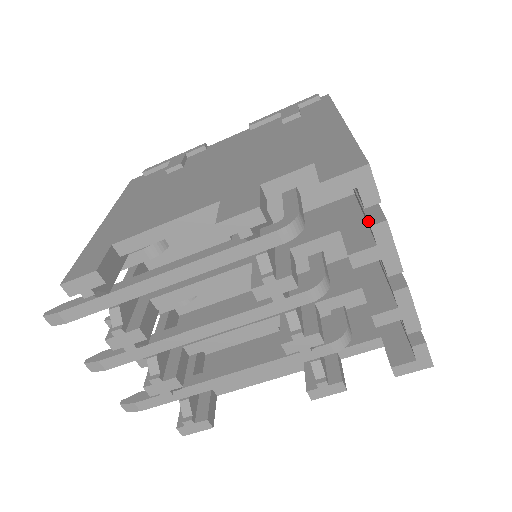
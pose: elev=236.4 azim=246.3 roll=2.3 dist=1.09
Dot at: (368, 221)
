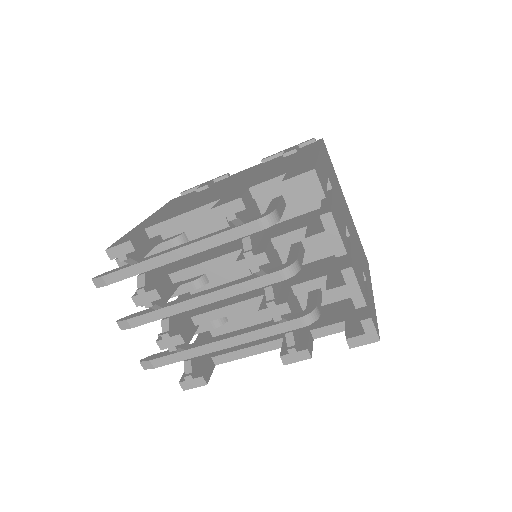
Dot at: occluded
